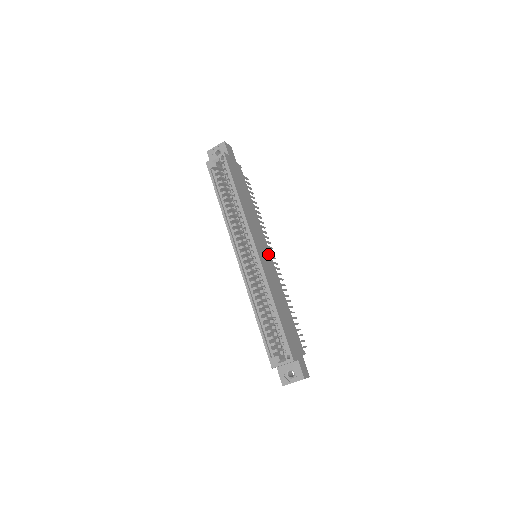
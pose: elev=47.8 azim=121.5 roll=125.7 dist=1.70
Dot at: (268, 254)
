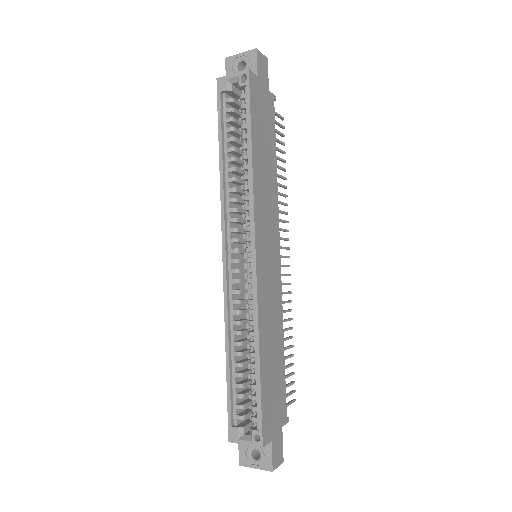
Dot at: (276, 257)
